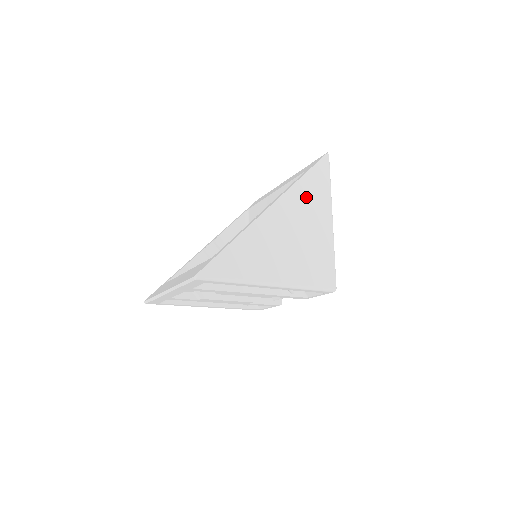
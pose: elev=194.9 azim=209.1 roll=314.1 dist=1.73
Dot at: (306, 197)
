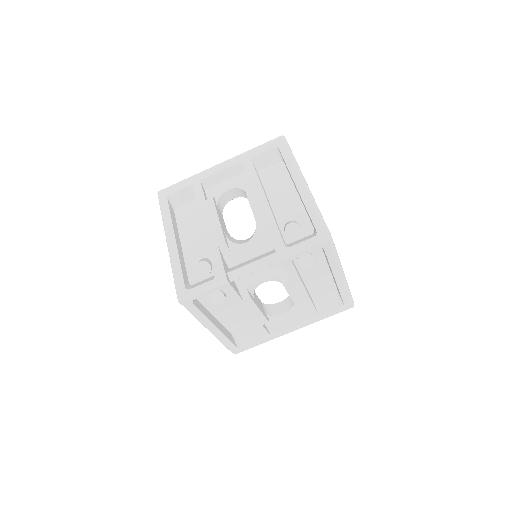
Dot at: occluded
